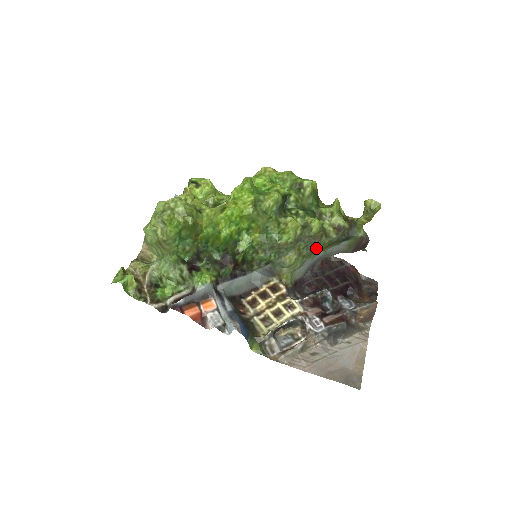
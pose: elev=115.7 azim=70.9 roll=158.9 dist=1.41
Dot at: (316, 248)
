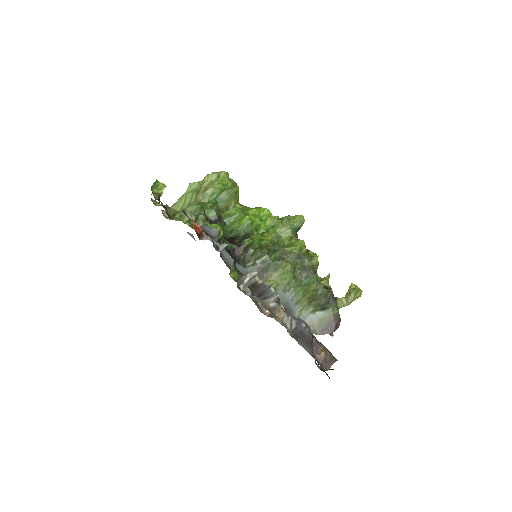
Dot at: (306, 280)
